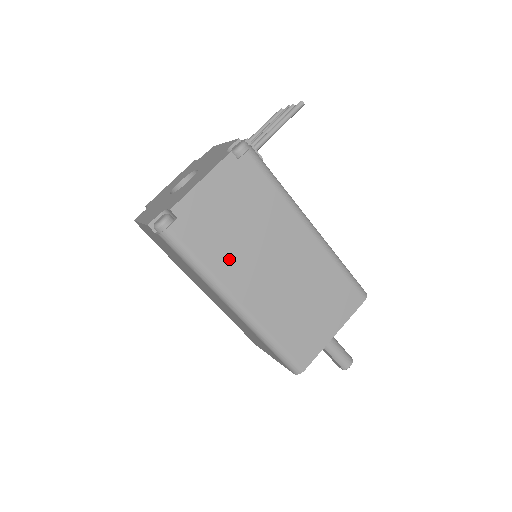
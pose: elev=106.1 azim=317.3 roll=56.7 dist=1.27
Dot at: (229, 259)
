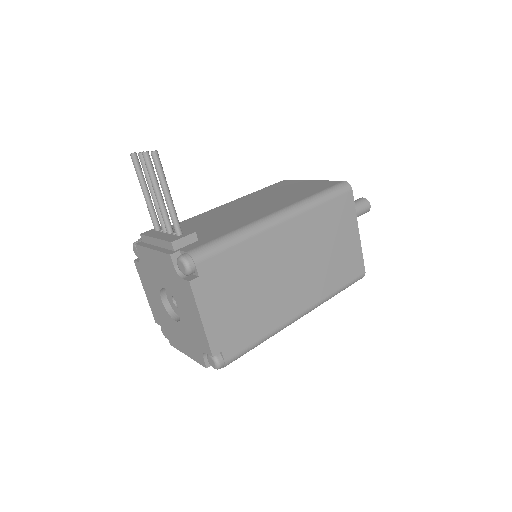
Dot at: (269, 313)
